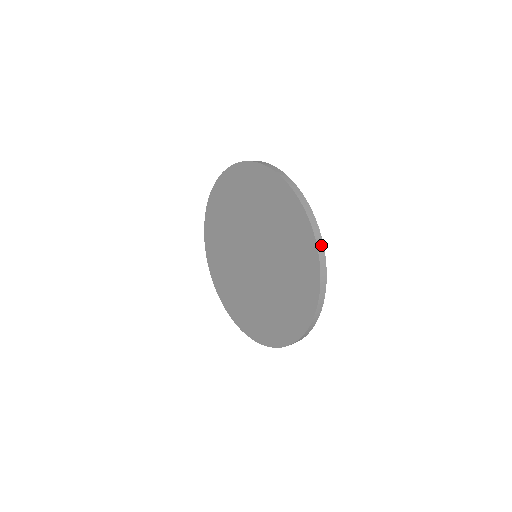
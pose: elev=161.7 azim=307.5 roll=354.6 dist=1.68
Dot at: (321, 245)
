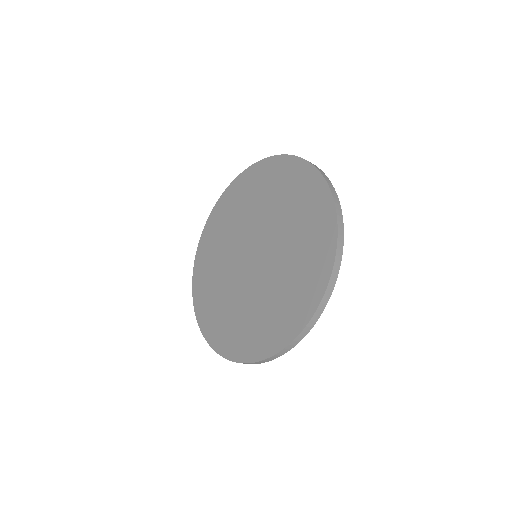
Dot at: (322, 173)
